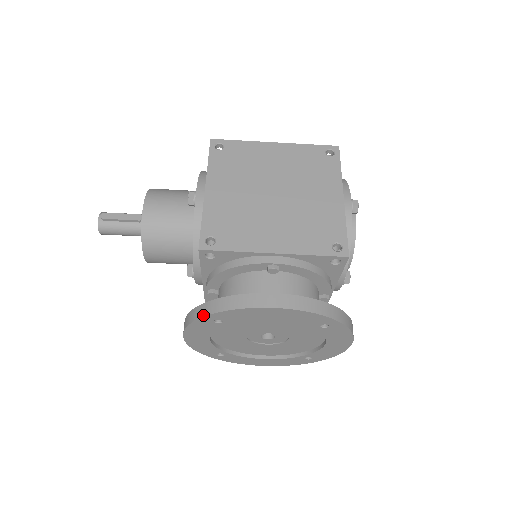
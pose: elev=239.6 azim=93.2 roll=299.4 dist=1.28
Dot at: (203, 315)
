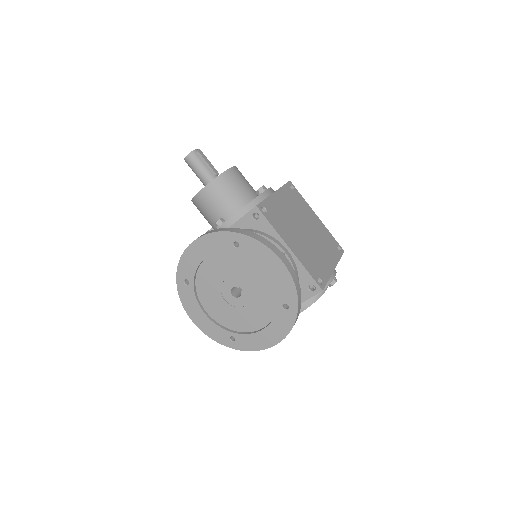
Dot at: (235, 231)
